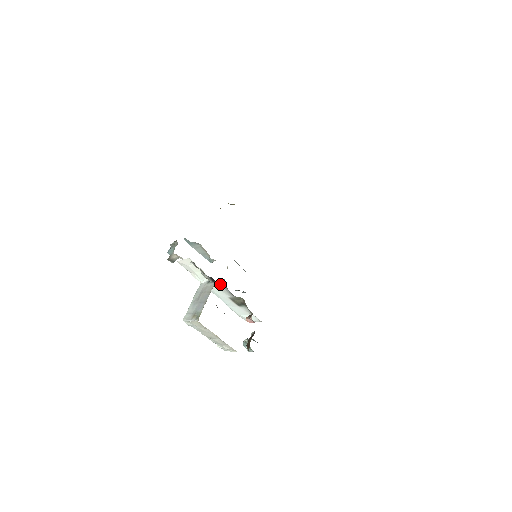
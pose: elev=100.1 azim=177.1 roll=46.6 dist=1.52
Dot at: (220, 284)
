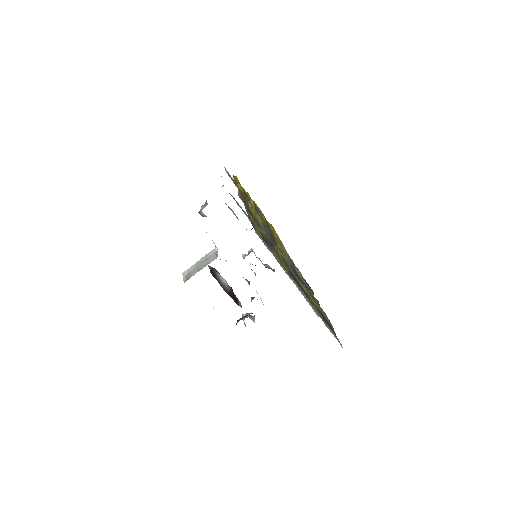
Dot at: occluded
